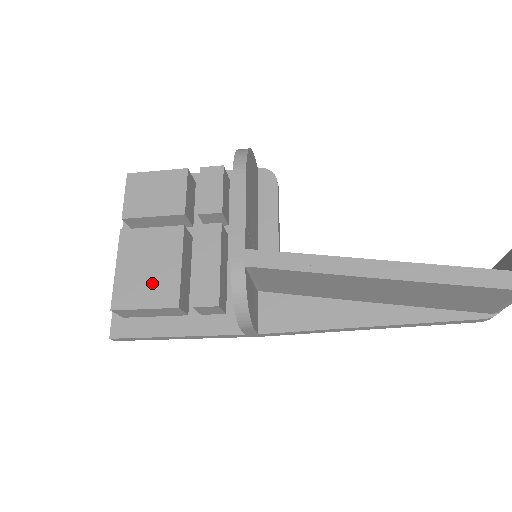
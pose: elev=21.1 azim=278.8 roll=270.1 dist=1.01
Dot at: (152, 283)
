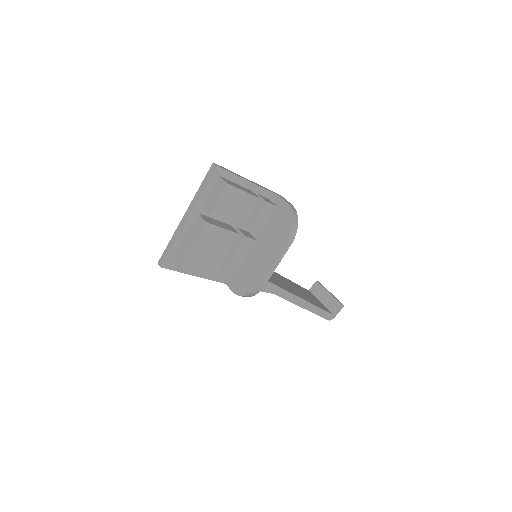
Dot at: (208, 261)
